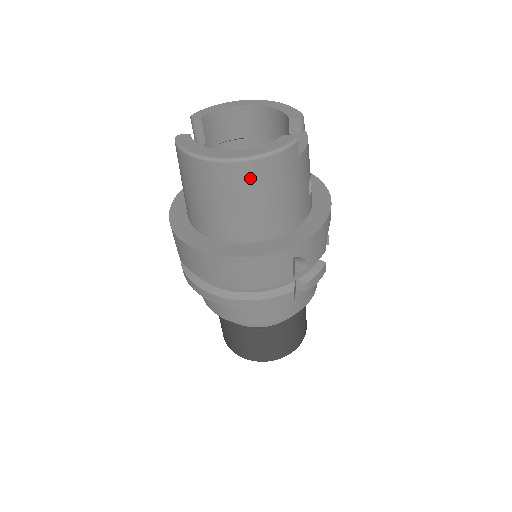
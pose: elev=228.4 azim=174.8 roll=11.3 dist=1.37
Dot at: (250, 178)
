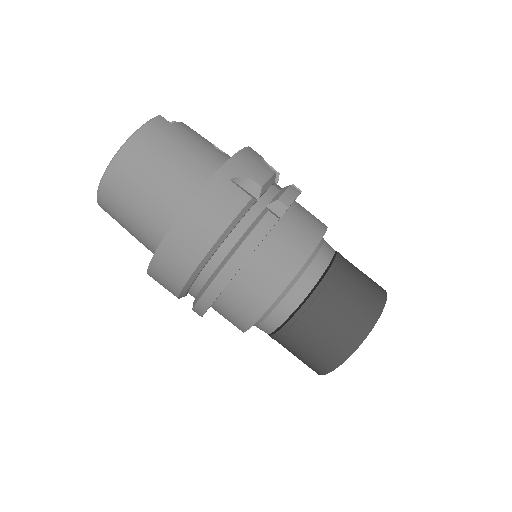
Dot at: (140, 154)
